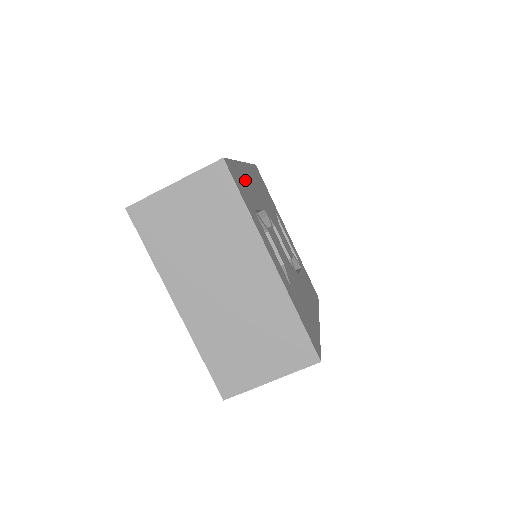
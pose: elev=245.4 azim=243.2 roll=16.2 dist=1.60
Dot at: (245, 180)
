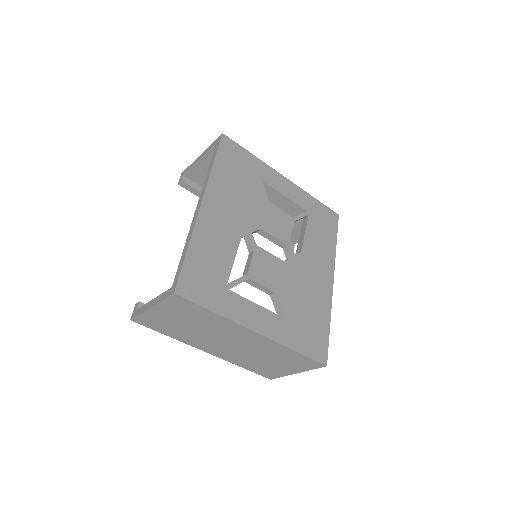
Dot at: (208, 248)
